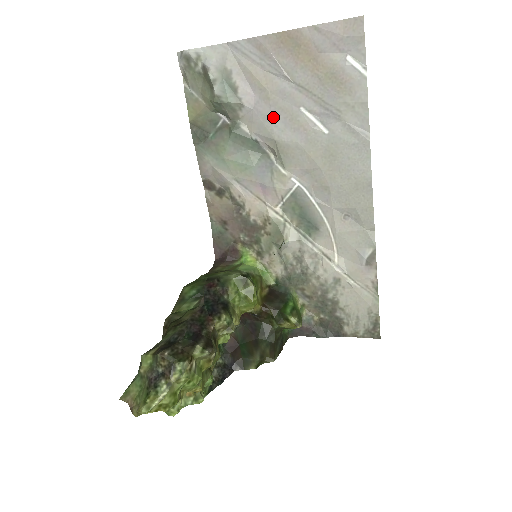
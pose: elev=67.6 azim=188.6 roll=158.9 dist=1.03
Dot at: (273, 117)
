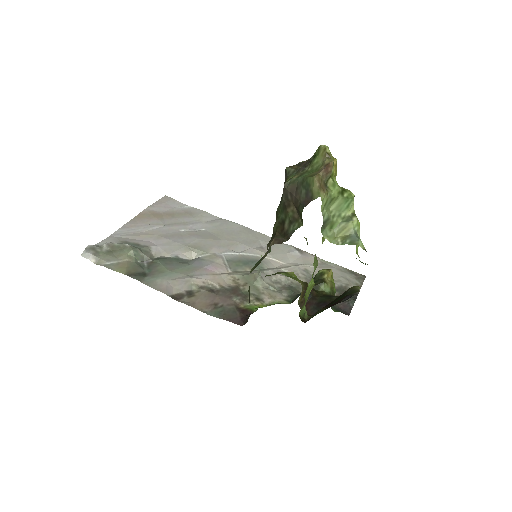
Dot at: (172, 240)
